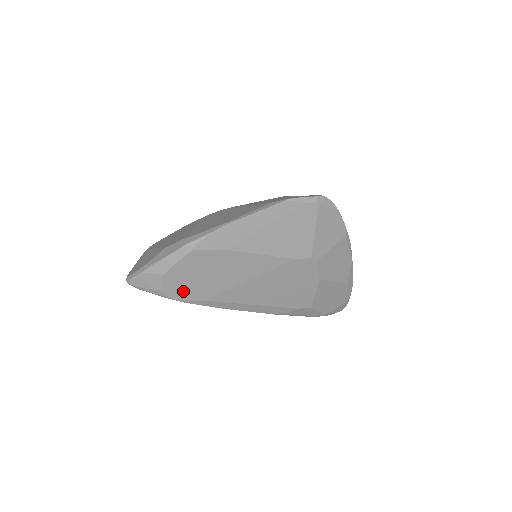
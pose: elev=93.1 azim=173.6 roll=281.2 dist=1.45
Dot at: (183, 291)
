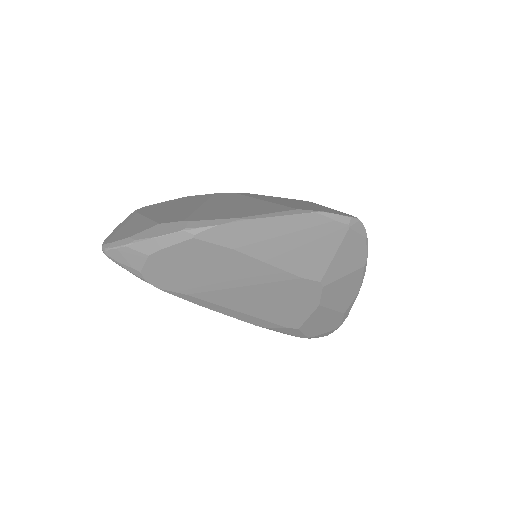
Dot at: (165, 278)
